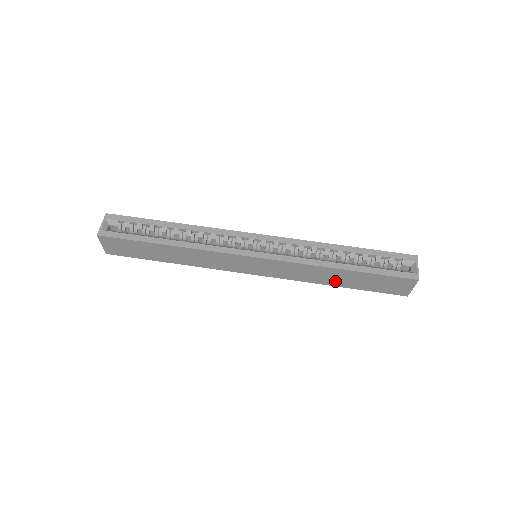
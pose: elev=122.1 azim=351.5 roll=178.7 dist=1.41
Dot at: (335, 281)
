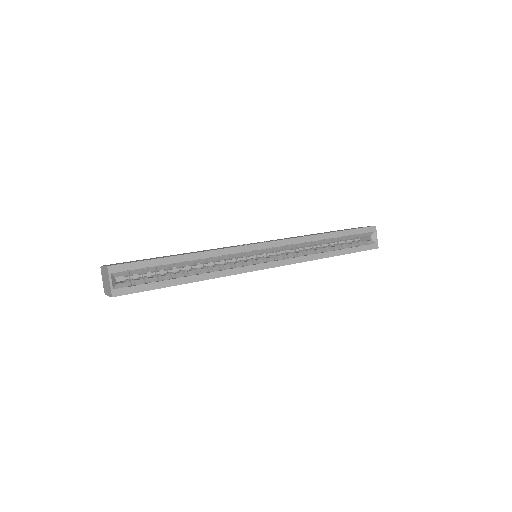
Dot at: occluded
